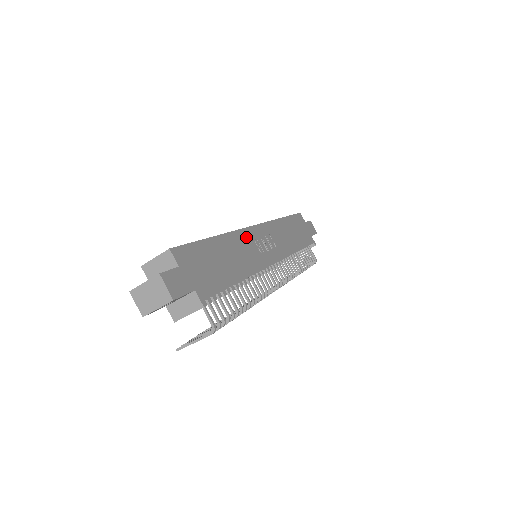
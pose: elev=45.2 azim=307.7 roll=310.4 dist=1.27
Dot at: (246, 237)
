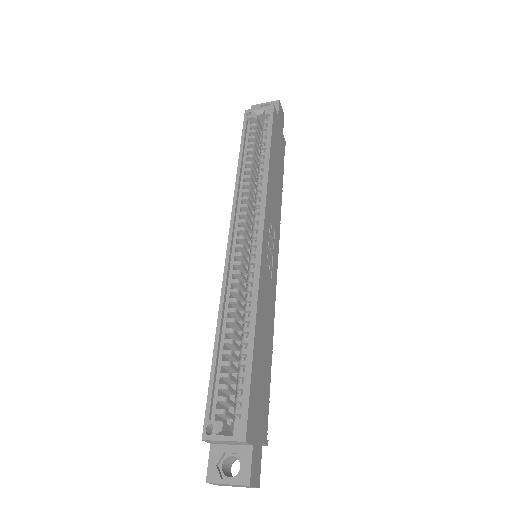
Dot at: (263, 276)
